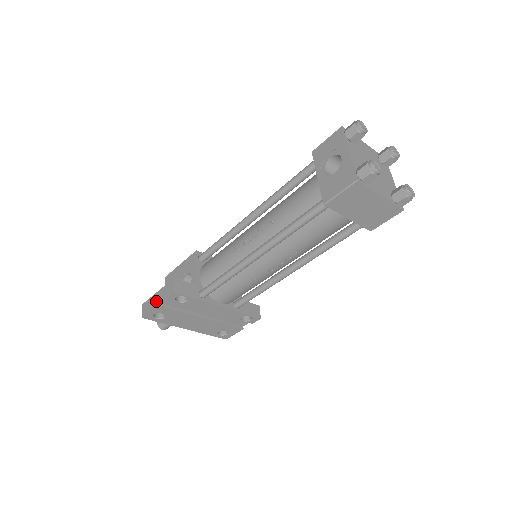
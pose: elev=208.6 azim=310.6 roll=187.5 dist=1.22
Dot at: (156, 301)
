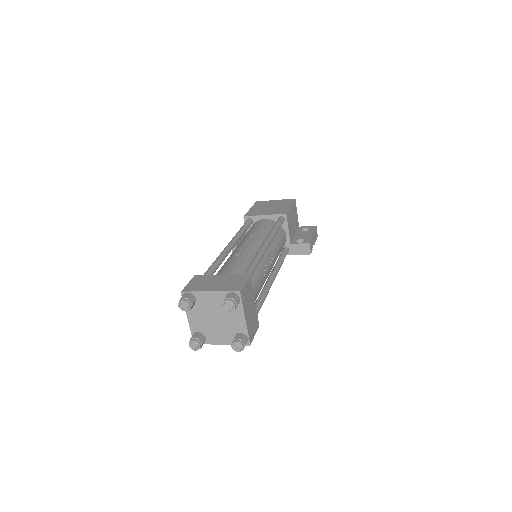
Dot at: occluded
